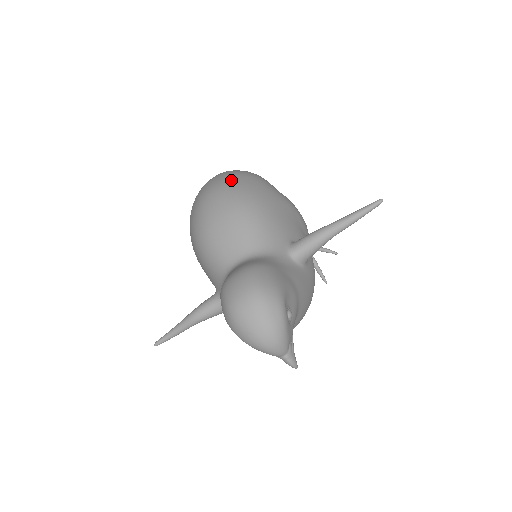
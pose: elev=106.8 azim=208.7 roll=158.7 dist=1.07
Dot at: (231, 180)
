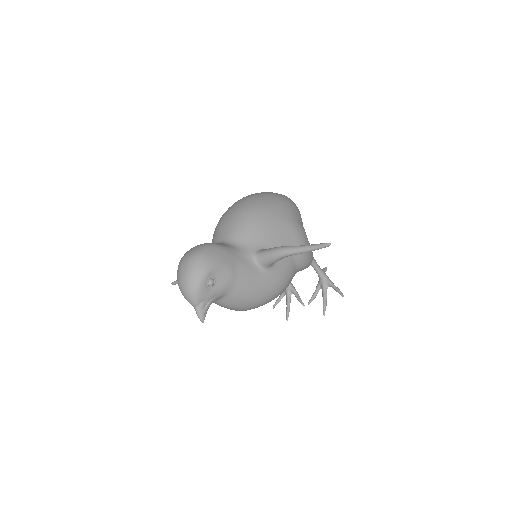
Dot at: (261, 195)
